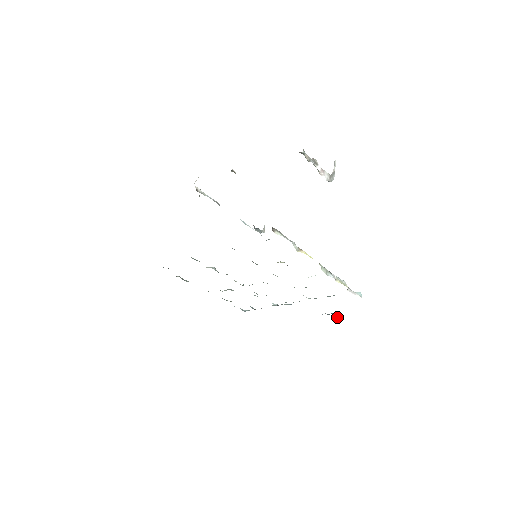
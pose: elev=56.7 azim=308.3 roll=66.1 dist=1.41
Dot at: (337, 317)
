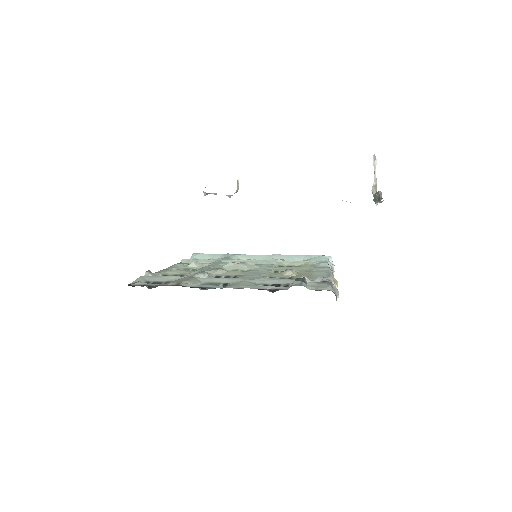
Dot at: occluded
